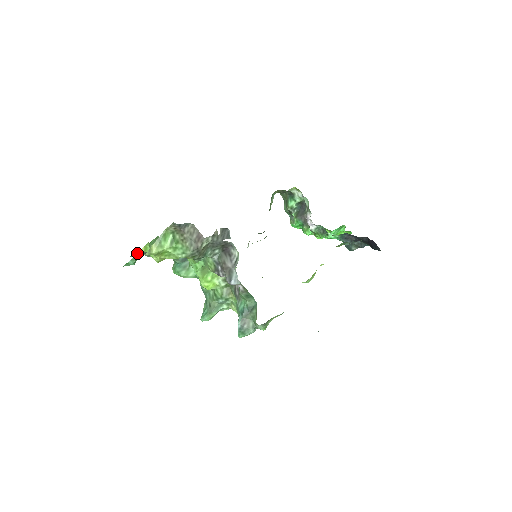
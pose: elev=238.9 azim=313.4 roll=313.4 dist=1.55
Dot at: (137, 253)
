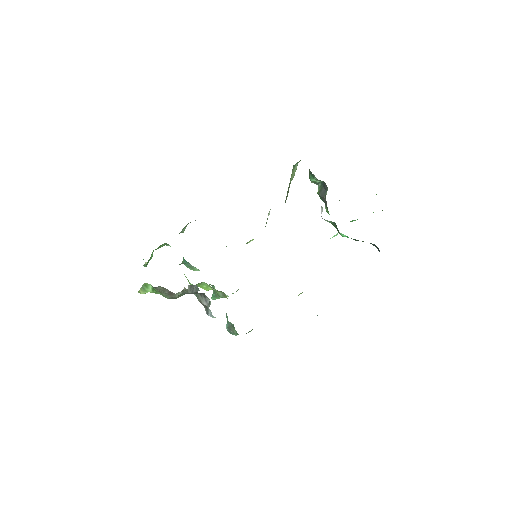
Dot at: (145, 264)
